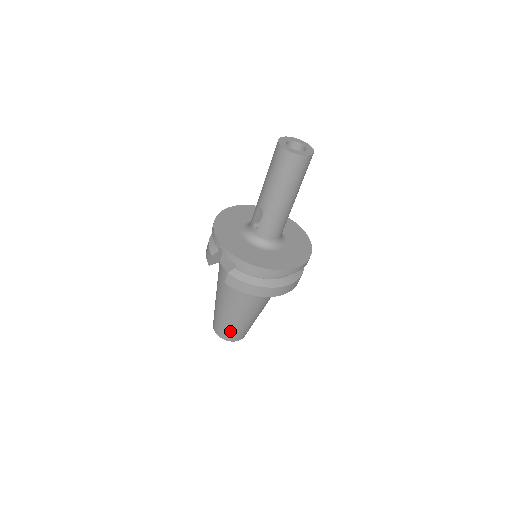
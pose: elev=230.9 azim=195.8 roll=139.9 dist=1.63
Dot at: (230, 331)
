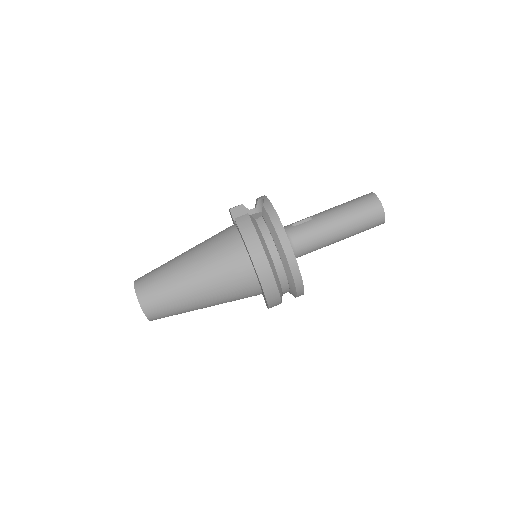
Dot at: (156, 285)
